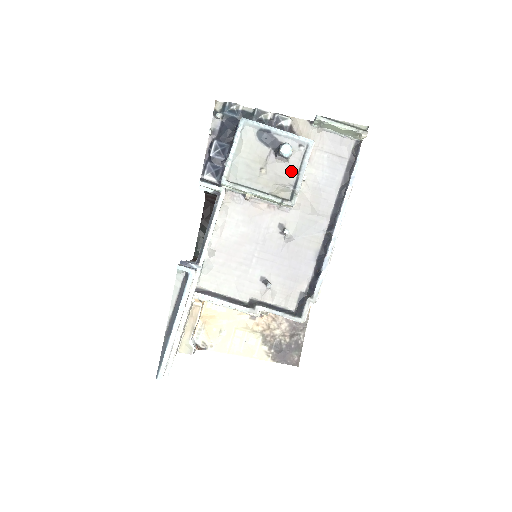
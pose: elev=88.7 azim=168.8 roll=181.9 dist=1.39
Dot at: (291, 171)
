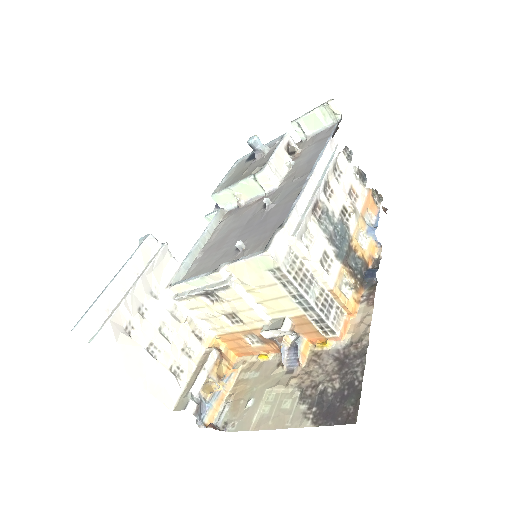
Dot at: (267, 157)
